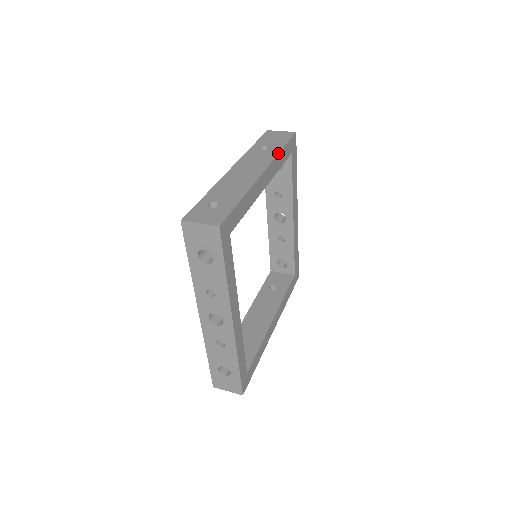
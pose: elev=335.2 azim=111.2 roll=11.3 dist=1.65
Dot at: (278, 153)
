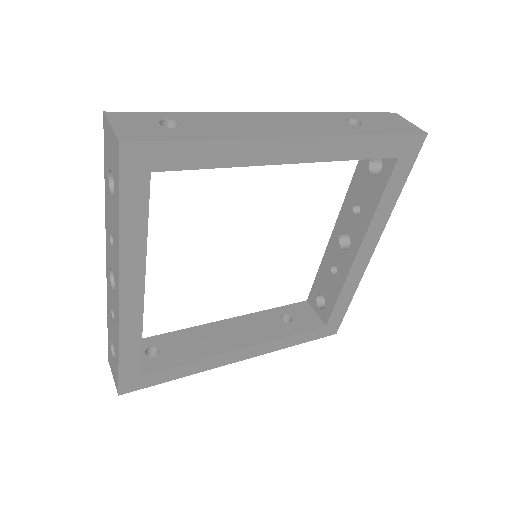
Dot at: (357, 134)
